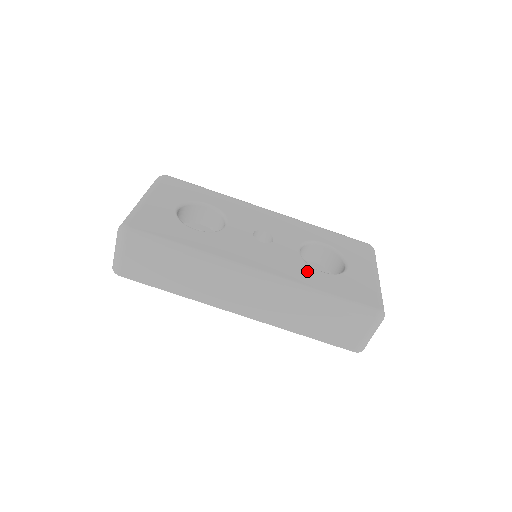
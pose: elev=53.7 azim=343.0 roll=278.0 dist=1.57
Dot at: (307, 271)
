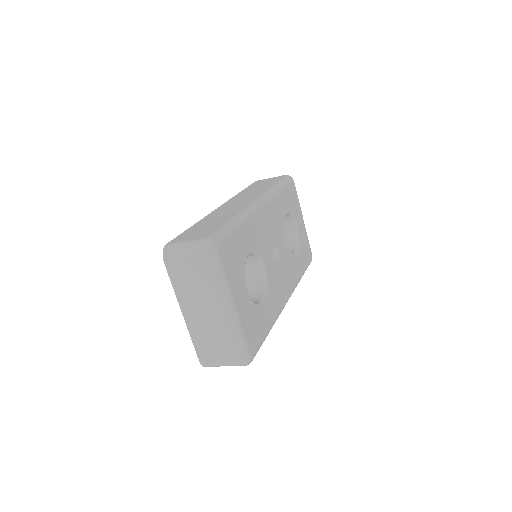
Dot at: (295, 264)
